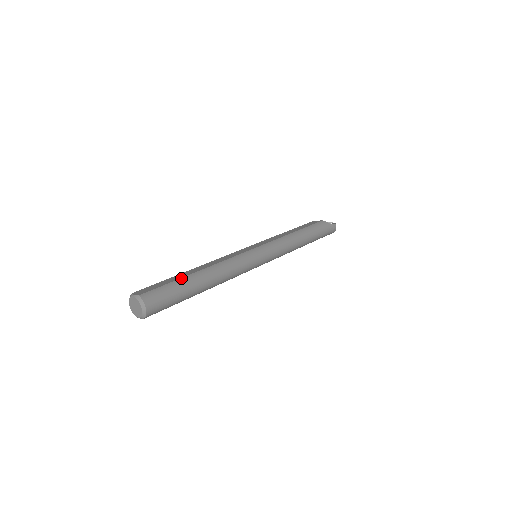
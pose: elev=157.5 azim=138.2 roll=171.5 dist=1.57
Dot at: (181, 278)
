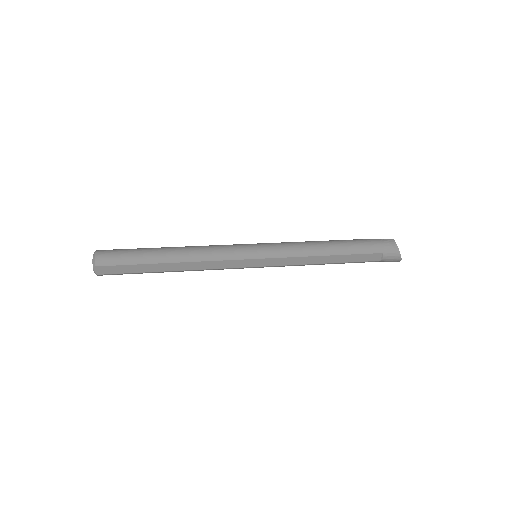
Dot at: occluded
